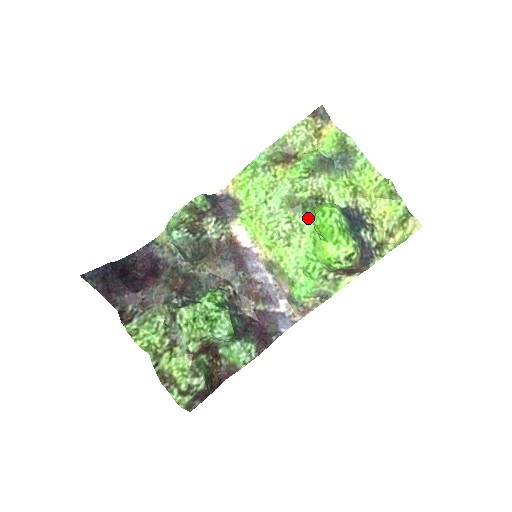
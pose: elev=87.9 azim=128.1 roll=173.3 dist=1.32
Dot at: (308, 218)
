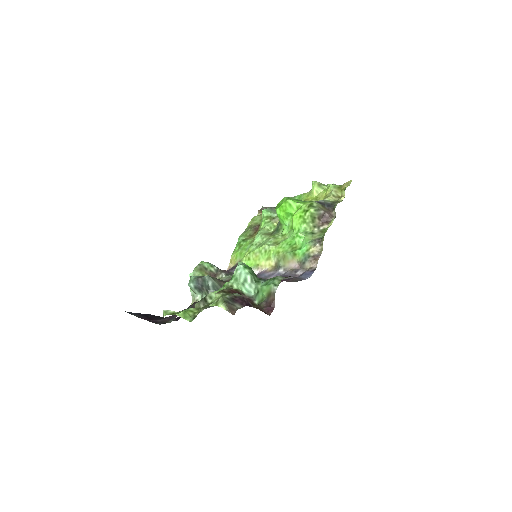
Dot at: (282, 229)
